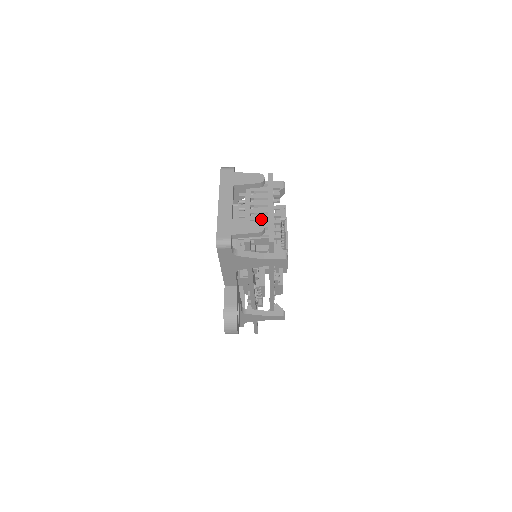
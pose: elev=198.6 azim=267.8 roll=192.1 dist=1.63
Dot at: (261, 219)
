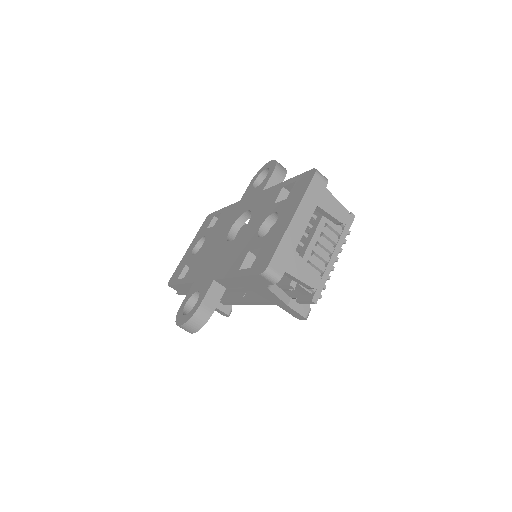
Dot at: (318, 266)
